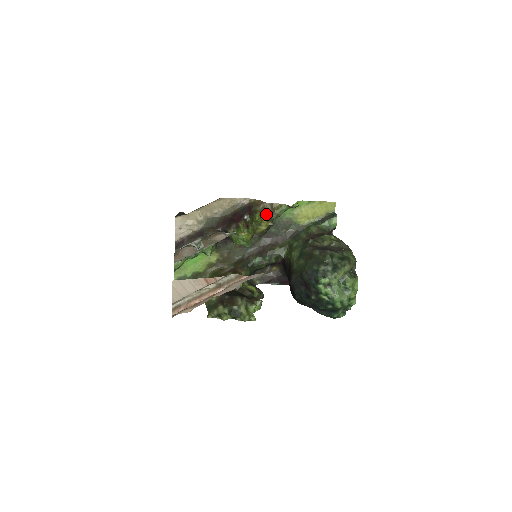
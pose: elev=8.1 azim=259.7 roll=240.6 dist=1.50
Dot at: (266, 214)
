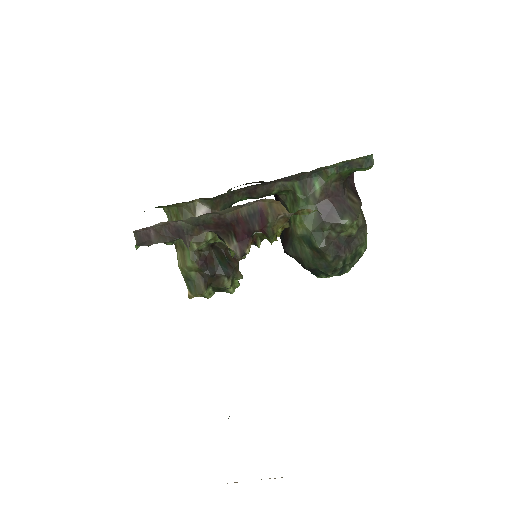
Dot at: occluded
